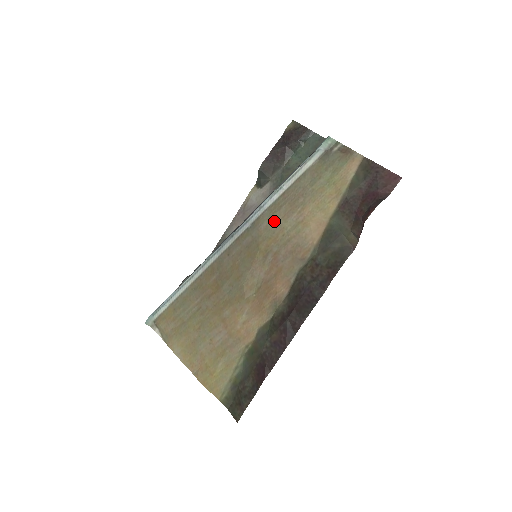
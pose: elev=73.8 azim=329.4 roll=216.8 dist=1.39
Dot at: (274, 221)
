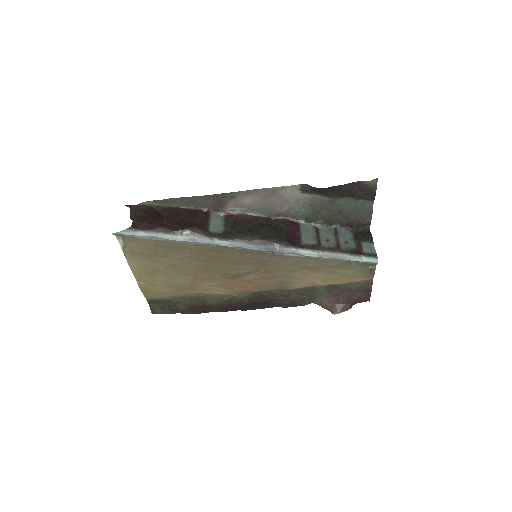
Dot at: (294, 265)
